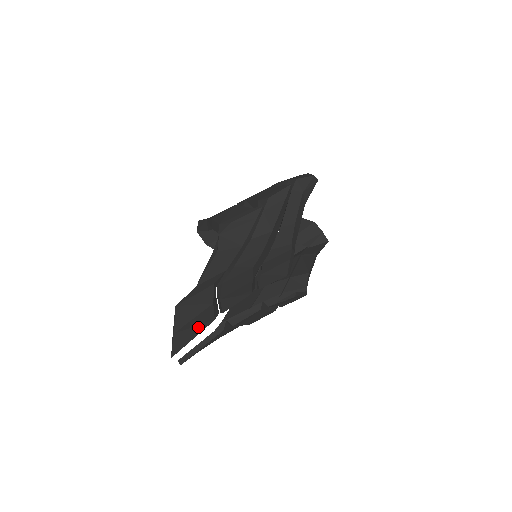
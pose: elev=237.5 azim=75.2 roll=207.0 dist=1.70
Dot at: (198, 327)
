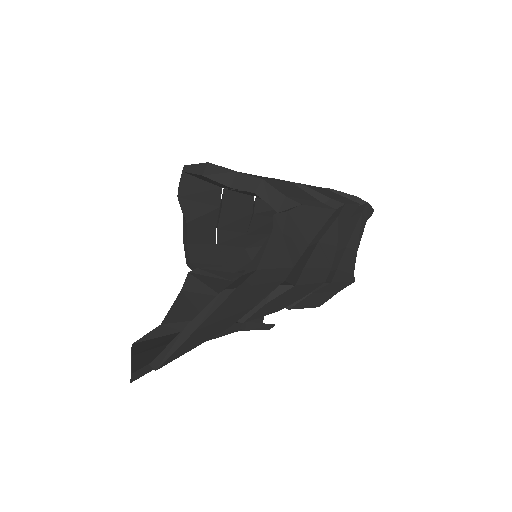
Dot at: (213, 331)
